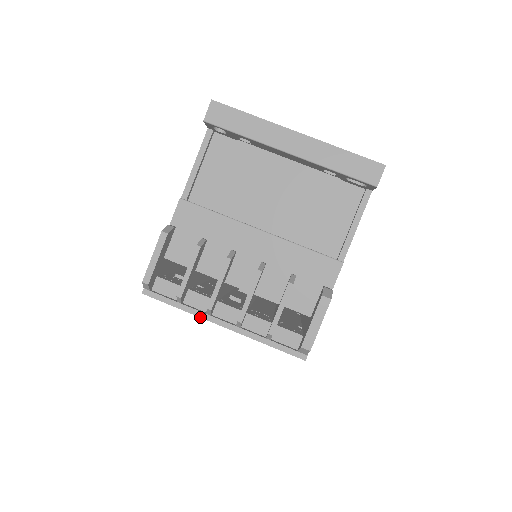
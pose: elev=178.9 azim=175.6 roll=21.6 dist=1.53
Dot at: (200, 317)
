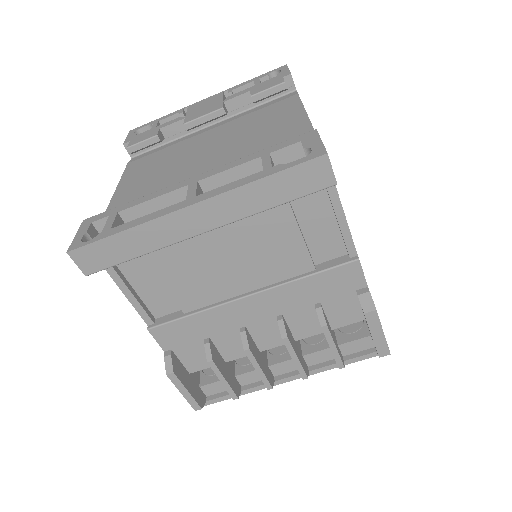
Dot at: occluded
